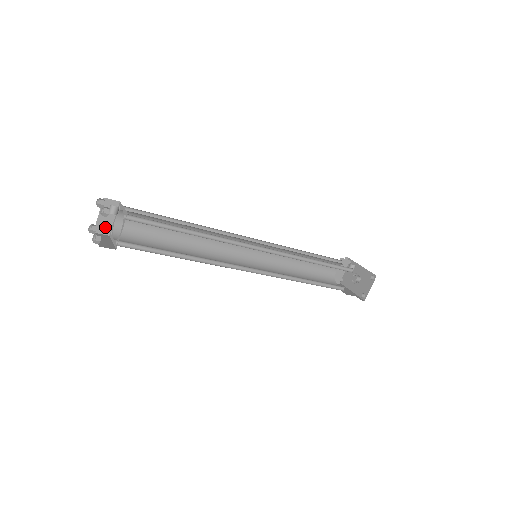
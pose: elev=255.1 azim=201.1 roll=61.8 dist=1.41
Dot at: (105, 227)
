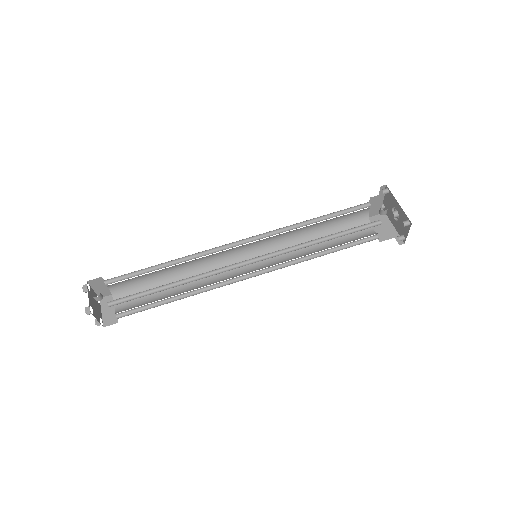
Dot at: (105, 292)
